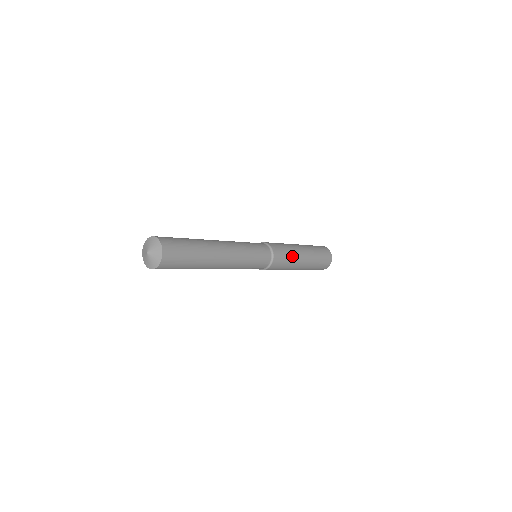
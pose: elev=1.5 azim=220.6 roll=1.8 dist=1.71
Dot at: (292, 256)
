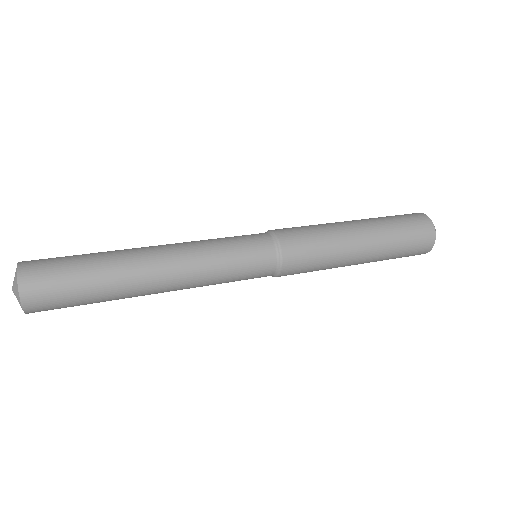
Dot at: (329, 249)
